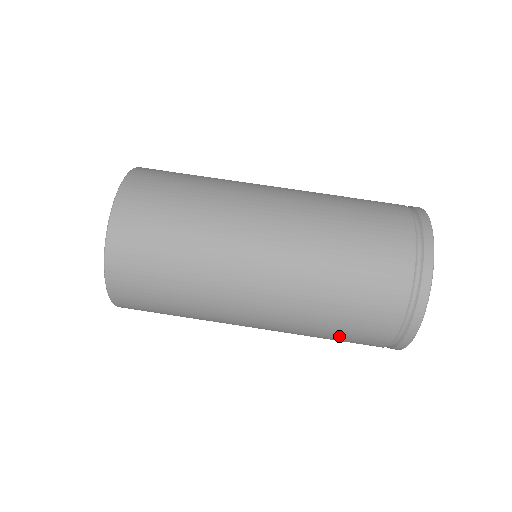
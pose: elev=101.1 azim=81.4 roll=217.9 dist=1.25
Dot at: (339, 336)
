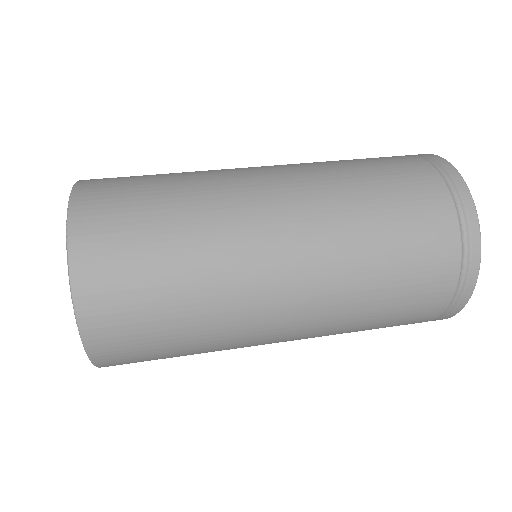
Dot at: (396, 228)
